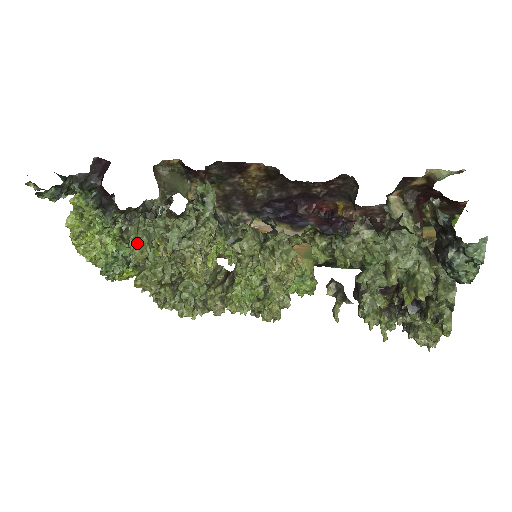
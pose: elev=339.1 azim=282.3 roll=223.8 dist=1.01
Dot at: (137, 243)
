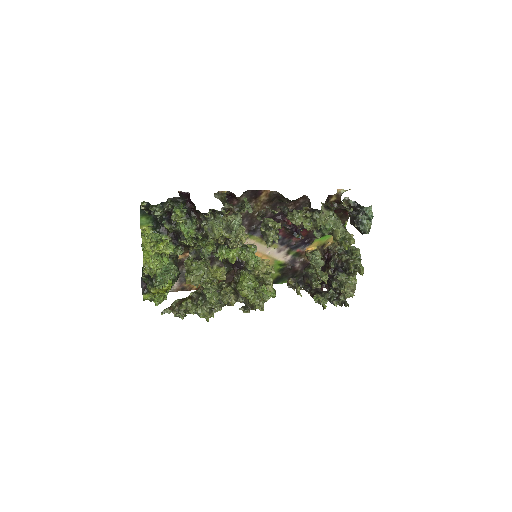
Dot at: (217, 227)
